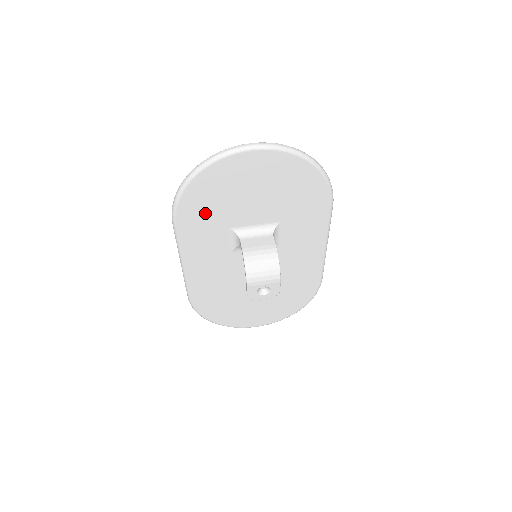
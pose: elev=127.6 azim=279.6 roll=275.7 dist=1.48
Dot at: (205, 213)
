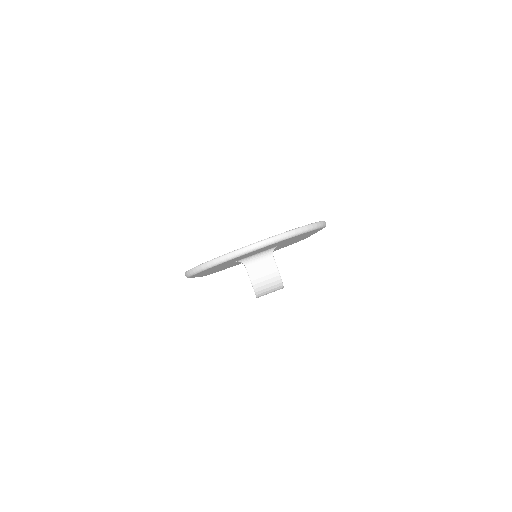
Dot at: occluded
